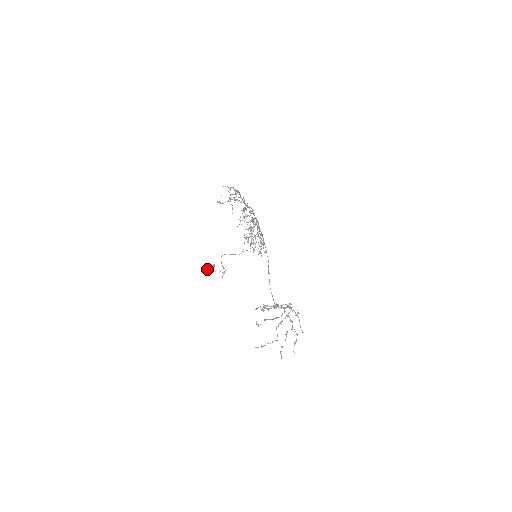
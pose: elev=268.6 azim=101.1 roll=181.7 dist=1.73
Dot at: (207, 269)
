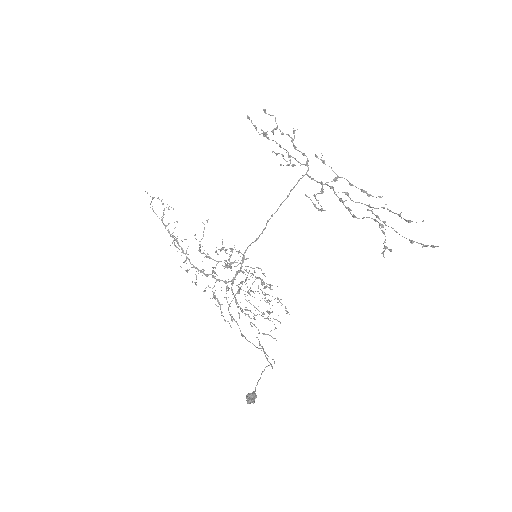
Dot at: (247, 401)
